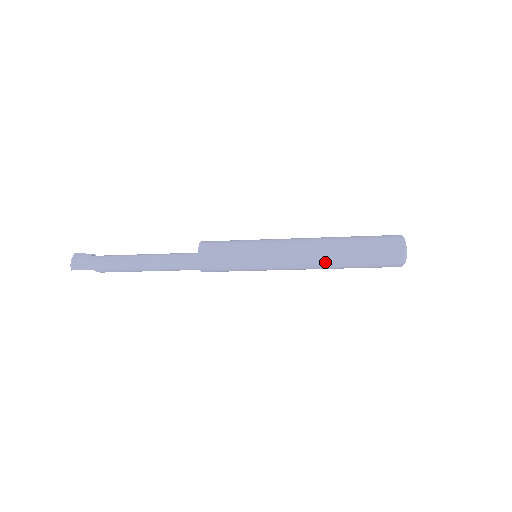
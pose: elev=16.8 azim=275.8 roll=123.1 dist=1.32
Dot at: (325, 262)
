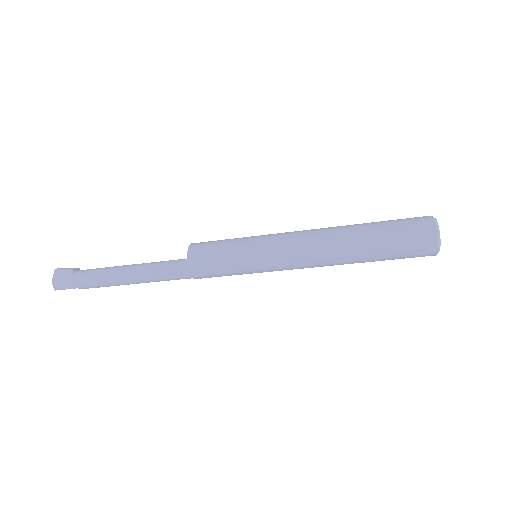
Dot at: (338, 261)
